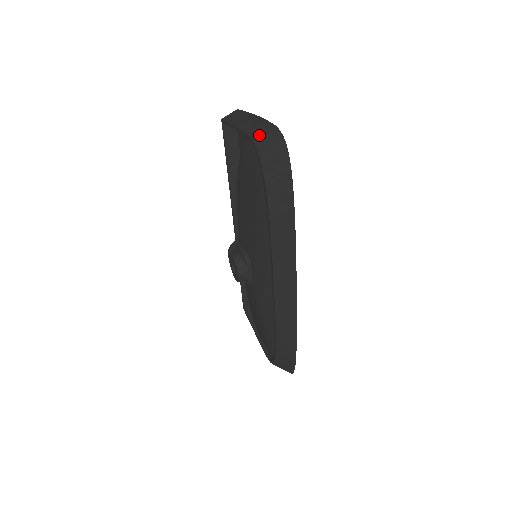
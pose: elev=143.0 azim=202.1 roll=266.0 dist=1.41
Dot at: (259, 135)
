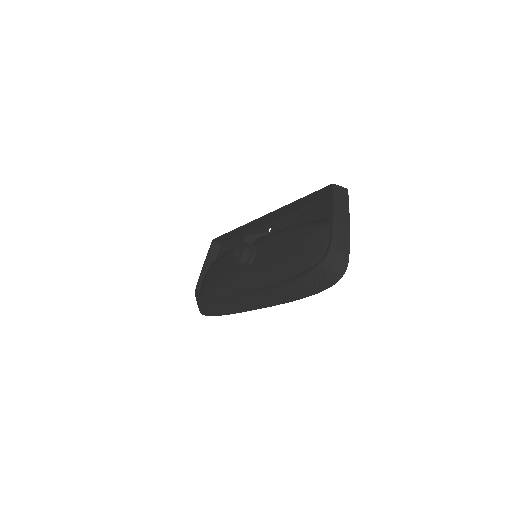
Dot at: (336, 252)
